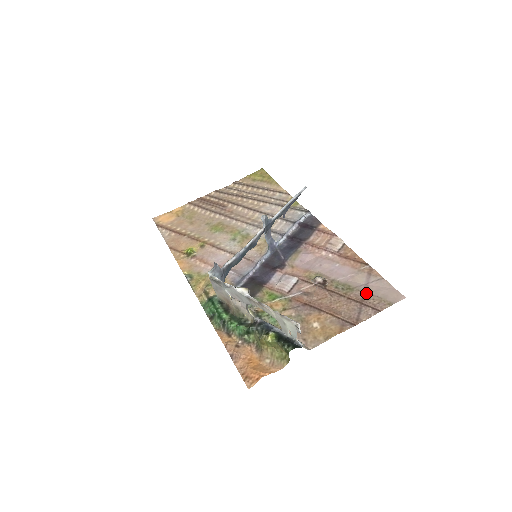
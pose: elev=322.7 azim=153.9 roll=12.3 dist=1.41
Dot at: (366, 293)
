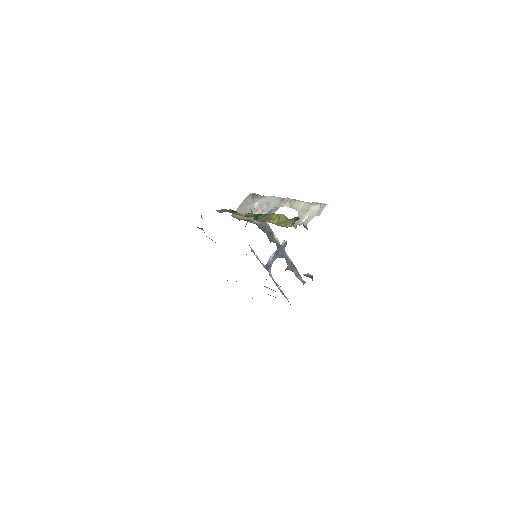
Dot at: occluded
